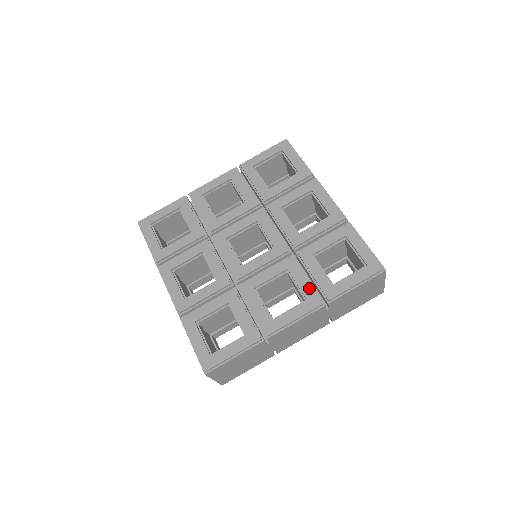
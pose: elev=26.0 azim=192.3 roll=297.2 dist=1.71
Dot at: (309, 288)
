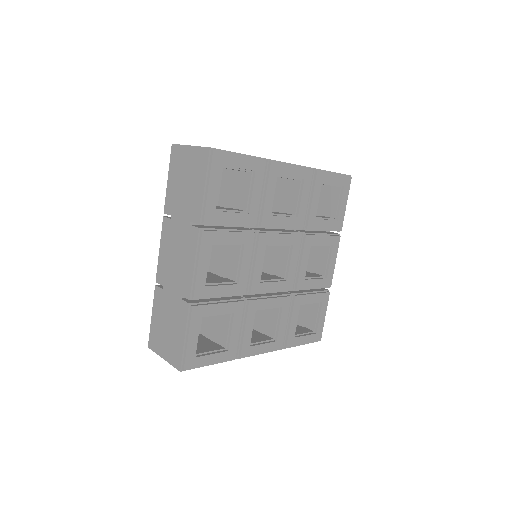
Dot at: (329, 238)
